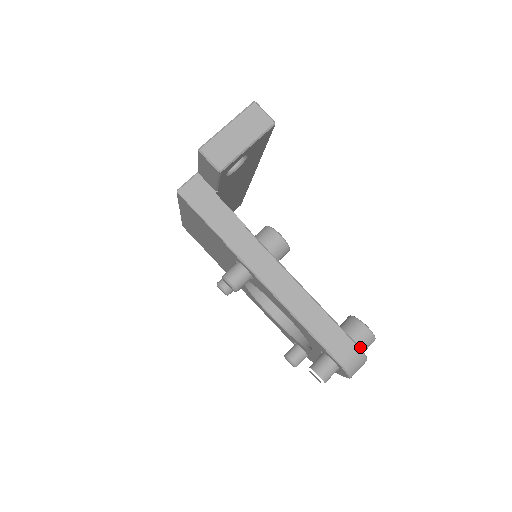
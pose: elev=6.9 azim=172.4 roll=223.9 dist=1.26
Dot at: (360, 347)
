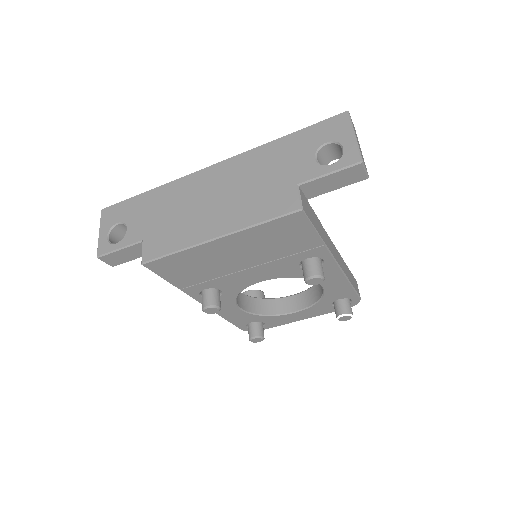
Dot at: occluded
